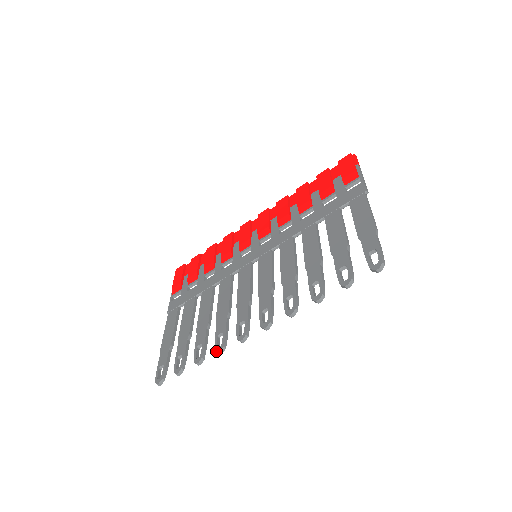
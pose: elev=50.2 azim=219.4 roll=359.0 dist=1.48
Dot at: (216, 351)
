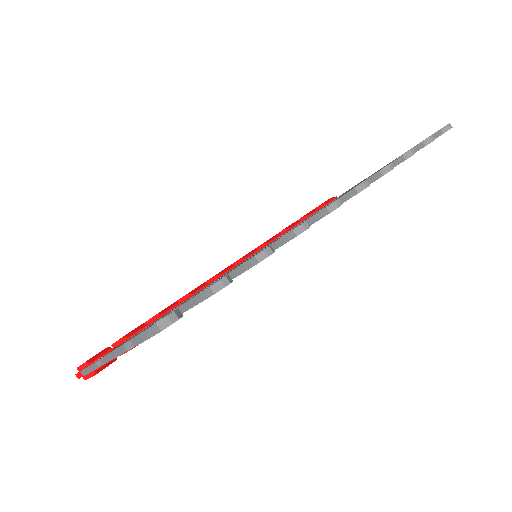
Dot at: occluded
